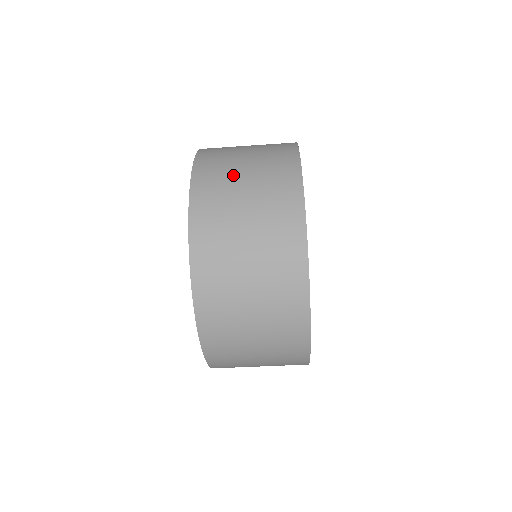
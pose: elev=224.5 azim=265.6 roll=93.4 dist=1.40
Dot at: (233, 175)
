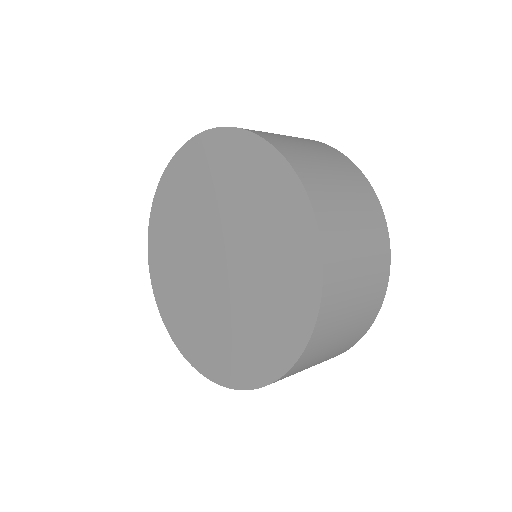
Dot at: (350, 296)
